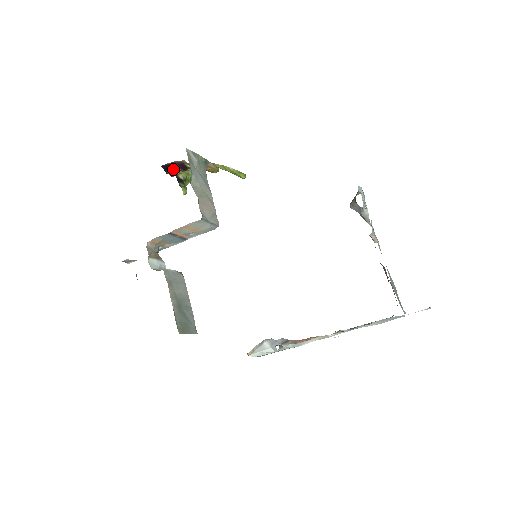
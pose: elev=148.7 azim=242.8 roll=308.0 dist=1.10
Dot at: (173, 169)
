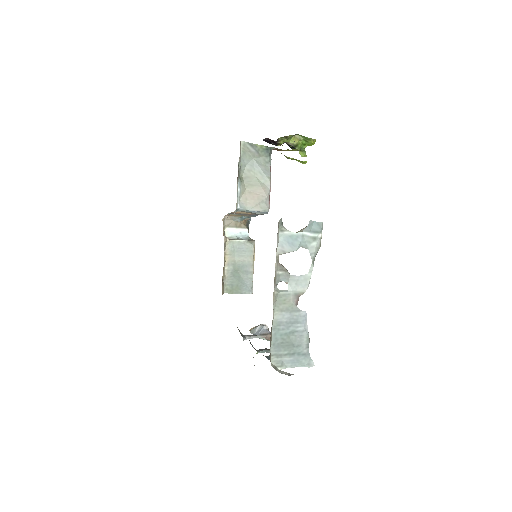
Dot at: (271, 142)
